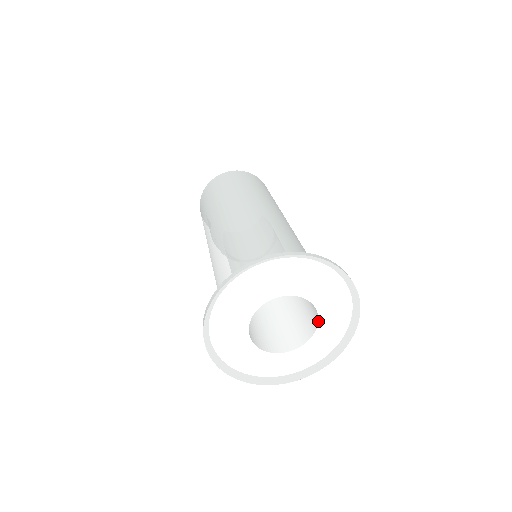
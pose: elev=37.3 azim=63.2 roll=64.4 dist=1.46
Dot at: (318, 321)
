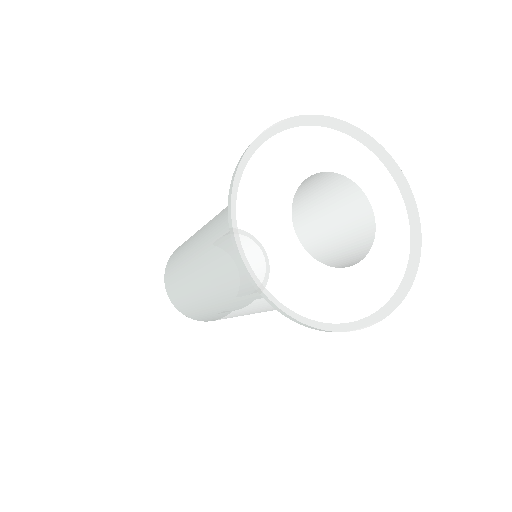
Dot at: (375, 226)
